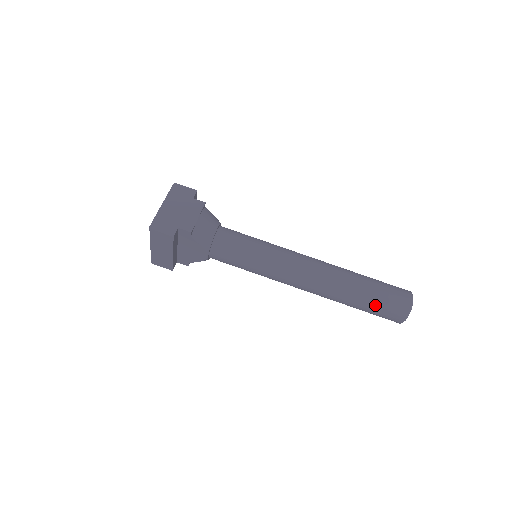
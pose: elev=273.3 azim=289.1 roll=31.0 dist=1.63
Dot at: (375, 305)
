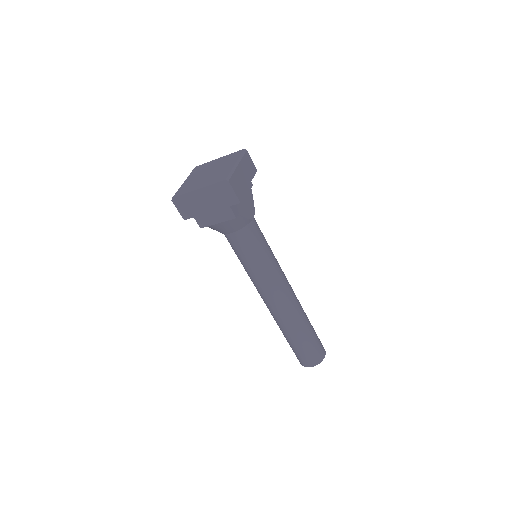
Dot at: occluded
